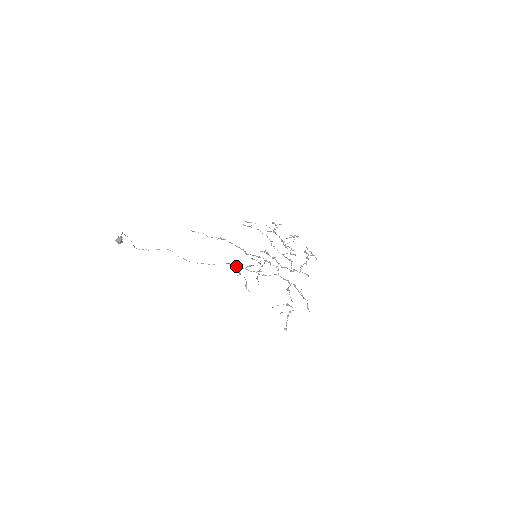
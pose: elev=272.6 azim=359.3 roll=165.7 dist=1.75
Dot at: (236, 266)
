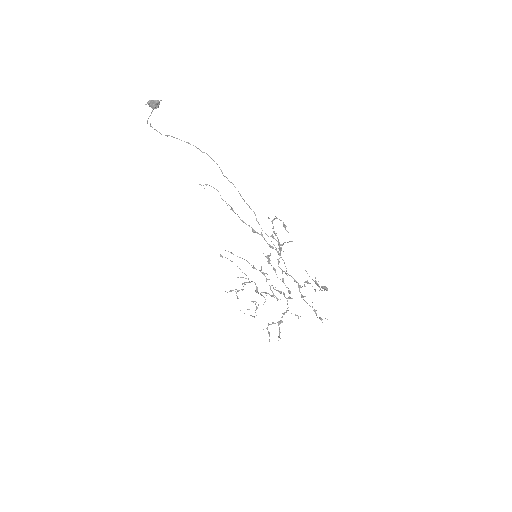
Dot at: (259, 224)
